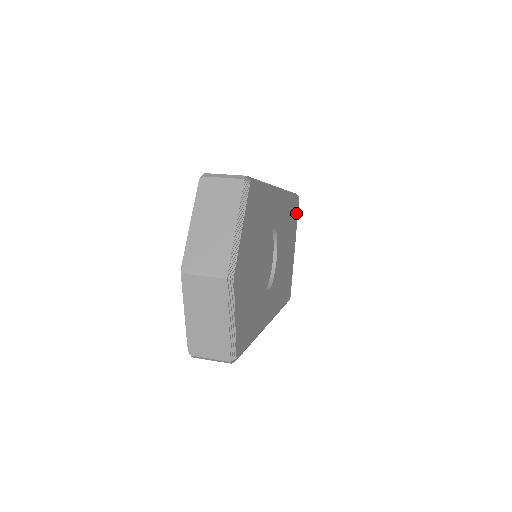
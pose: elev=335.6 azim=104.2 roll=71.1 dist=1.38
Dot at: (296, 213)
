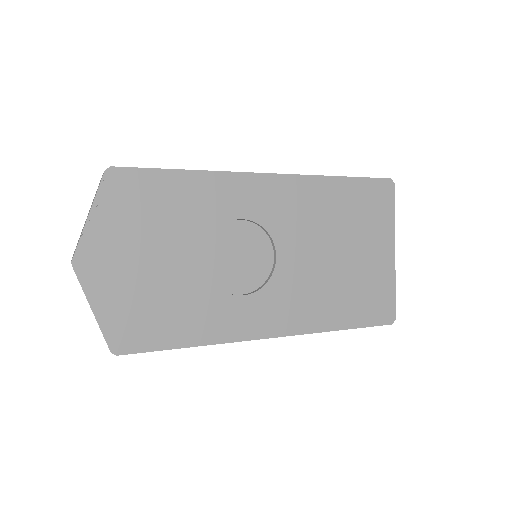
Dot at: (382, 203)
